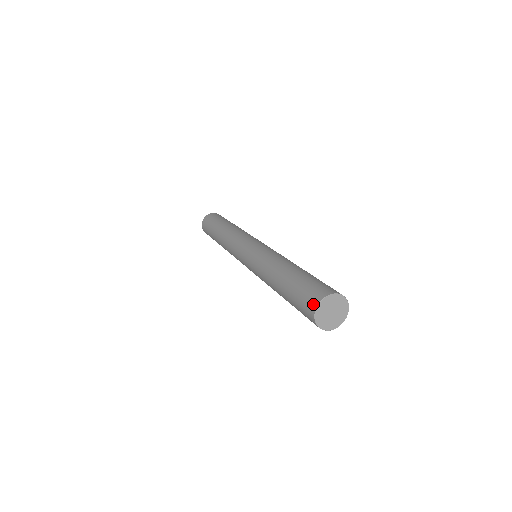
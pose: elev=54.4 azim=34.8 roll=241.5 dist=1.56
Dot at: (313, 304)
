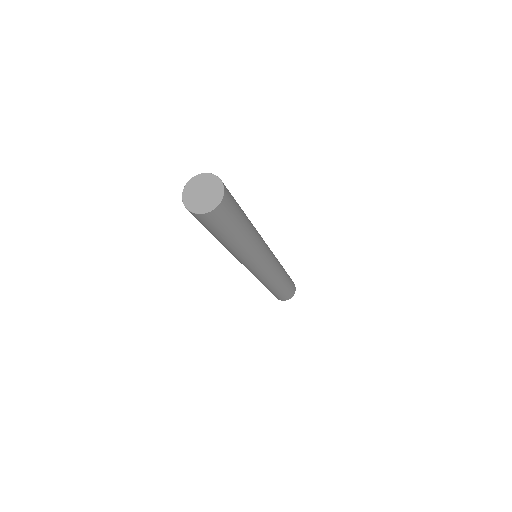
Dot at: occluded
